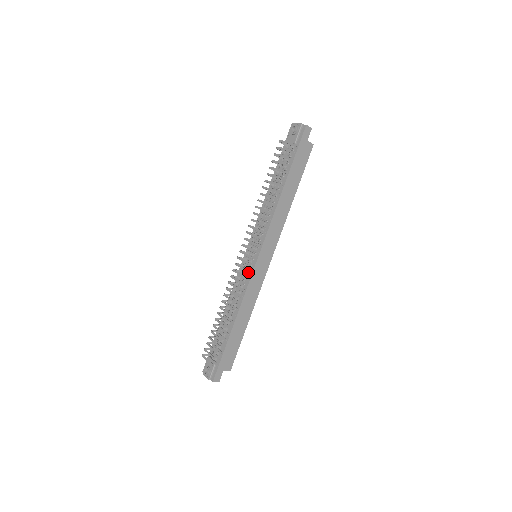
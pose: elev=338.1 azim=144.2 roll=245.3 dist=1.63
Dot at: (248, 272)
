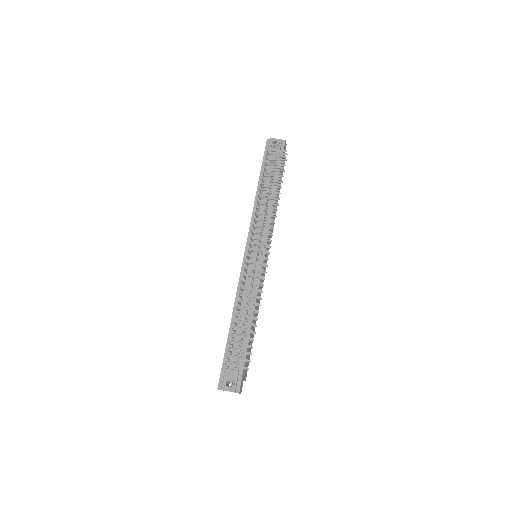
Dot at: occluded
